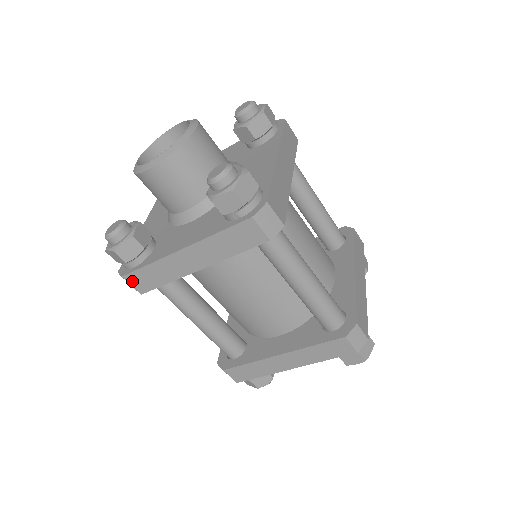
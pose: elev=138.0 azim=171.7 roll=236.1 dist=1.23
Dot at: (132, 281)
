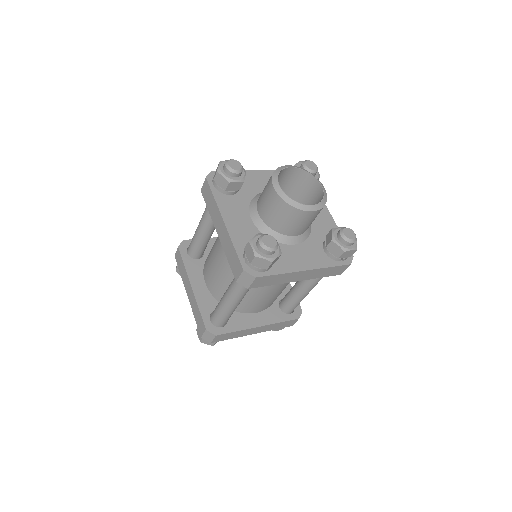
Dot at: (257, 281)
